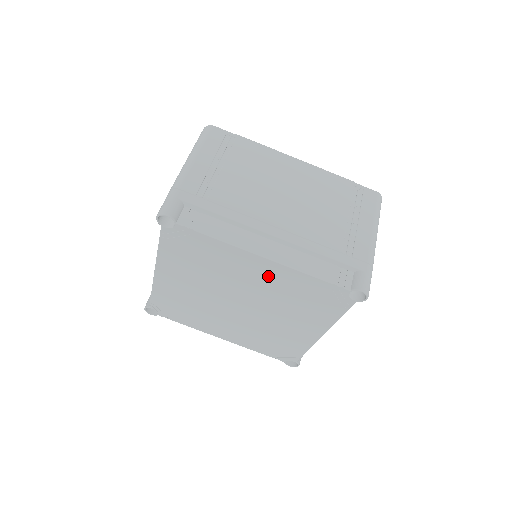
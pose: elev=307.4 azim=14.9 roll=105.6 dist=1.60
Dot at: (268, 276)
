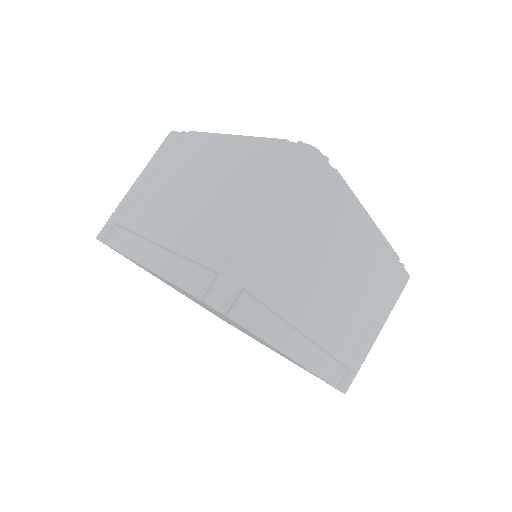
Dot at: occluded
